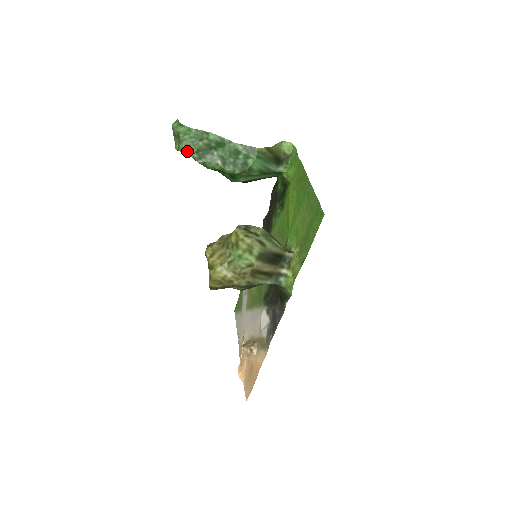
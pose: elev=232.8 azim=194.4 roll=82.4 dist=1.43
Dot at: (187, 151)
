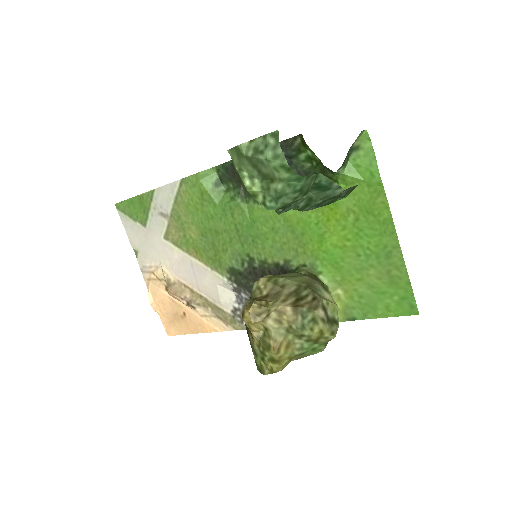
Dot at: (277, 209)
